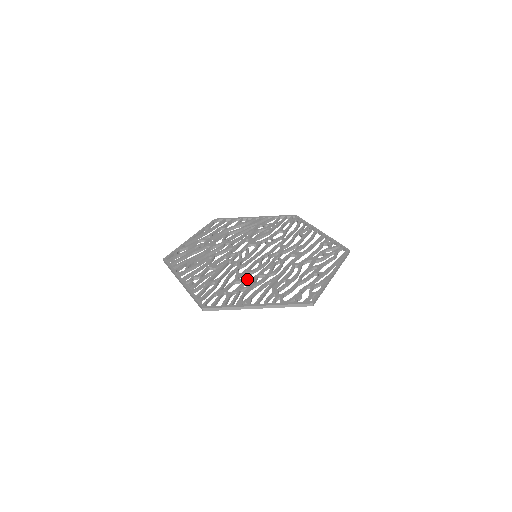
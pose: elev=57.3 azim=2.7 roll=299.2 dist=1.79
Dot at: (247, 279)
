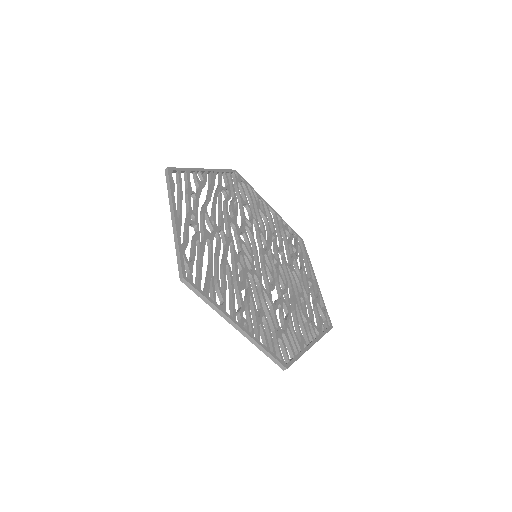
Dot at: (281, 304)
